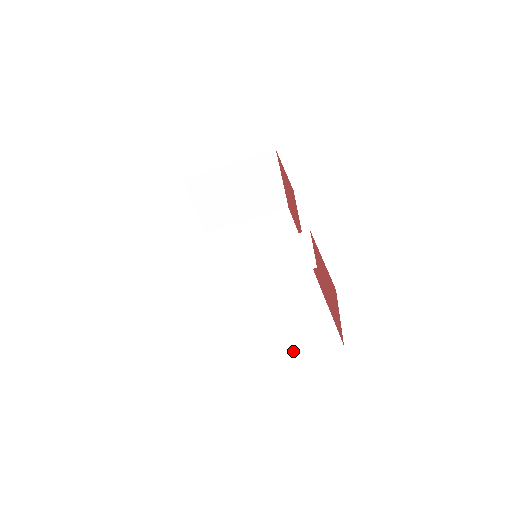
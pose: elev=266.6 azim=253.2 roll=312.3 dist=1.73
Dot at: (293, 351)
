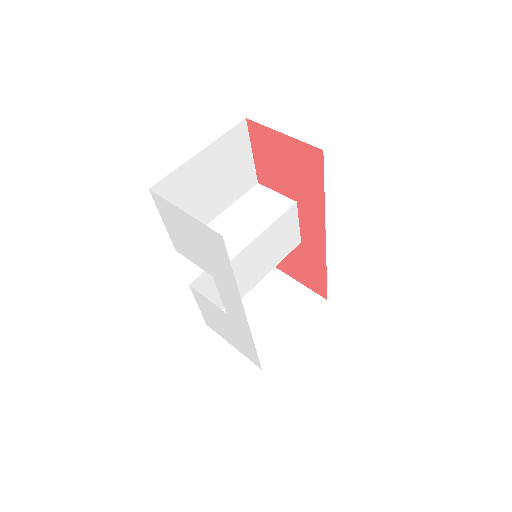
Dot at: occluded
